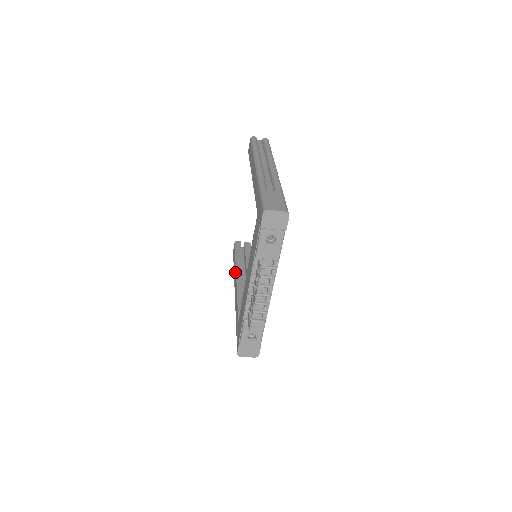
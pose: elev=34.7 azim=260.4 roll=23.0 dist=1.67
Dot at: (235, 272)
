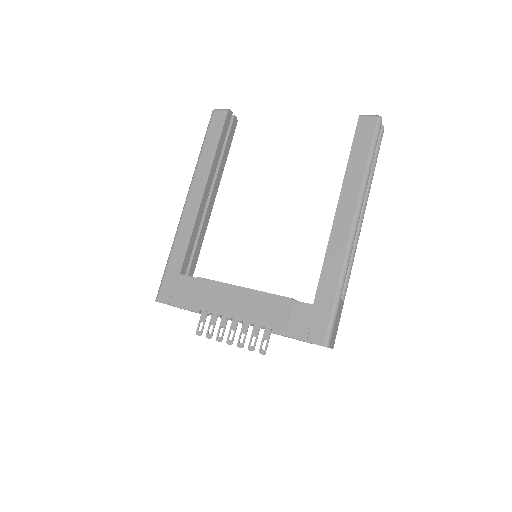
Dot at: (206, 174)
